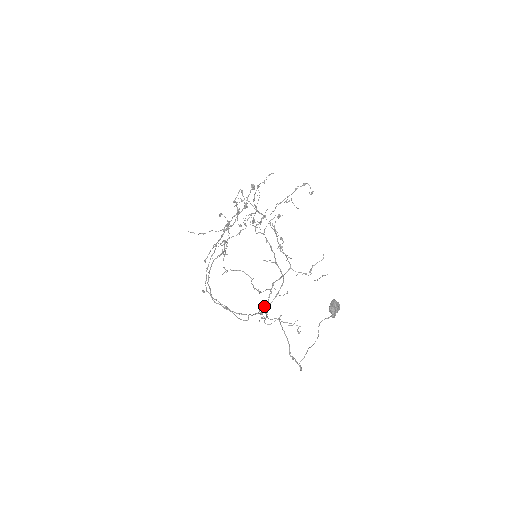
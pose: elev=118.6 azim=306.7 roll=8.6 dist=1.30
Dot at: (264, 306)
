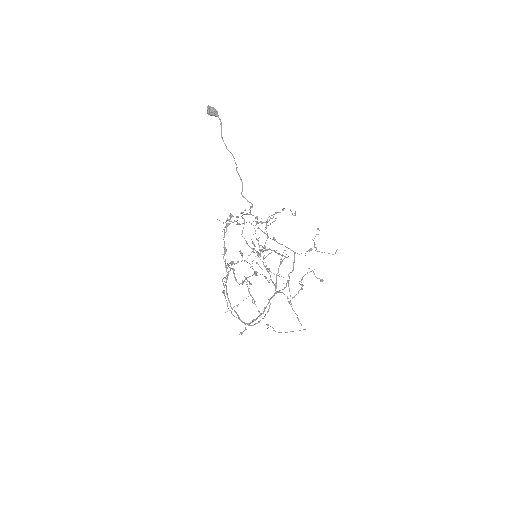
Dot at: (283, 289)
